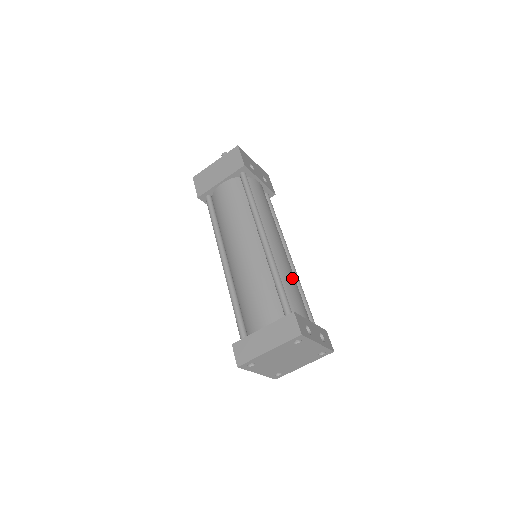
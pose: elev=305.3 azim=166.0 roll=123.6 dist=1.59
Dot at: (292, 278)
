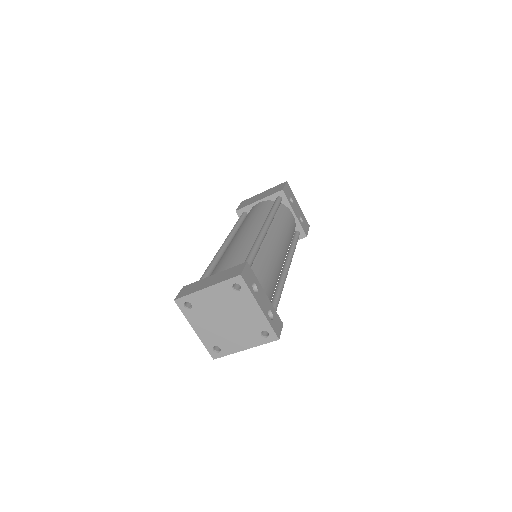
Dot at: (272, 266)
